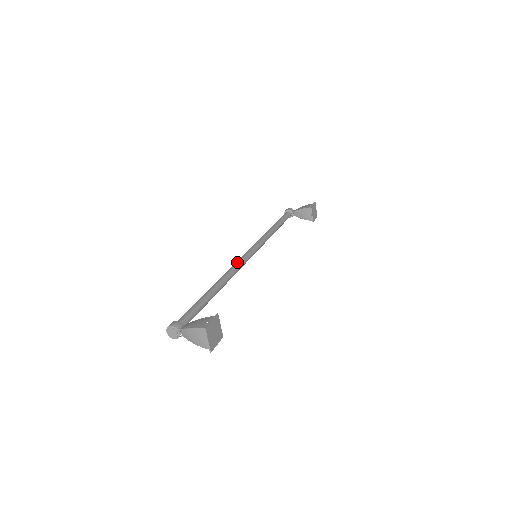
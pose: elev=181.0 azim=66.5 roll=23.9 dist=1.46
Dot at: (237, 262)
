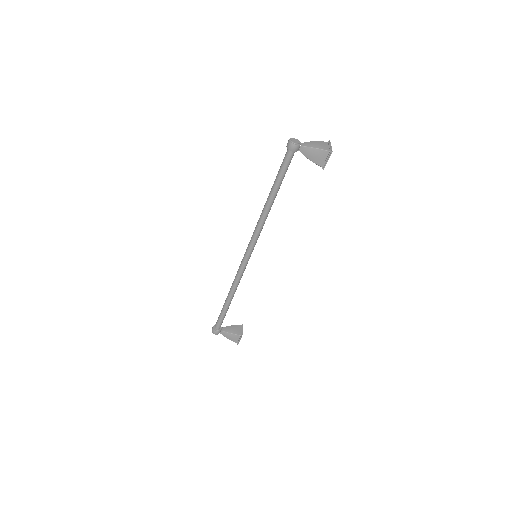
Dot at: occluded
